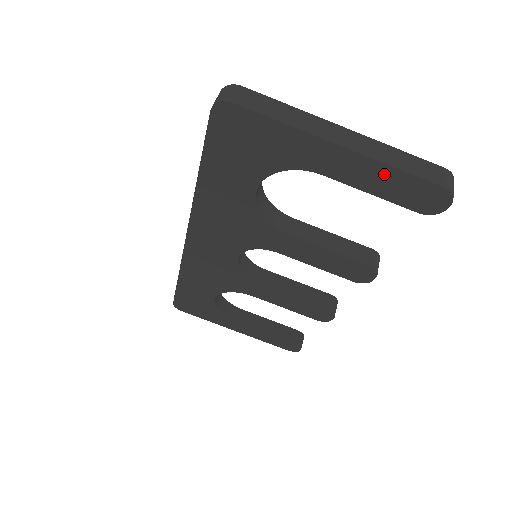
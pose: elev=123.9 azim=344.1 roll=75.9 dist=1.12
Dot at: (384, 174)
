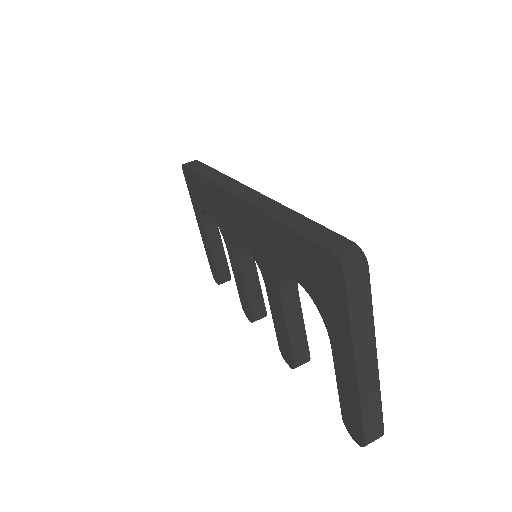
Dot at: (354, 400)
